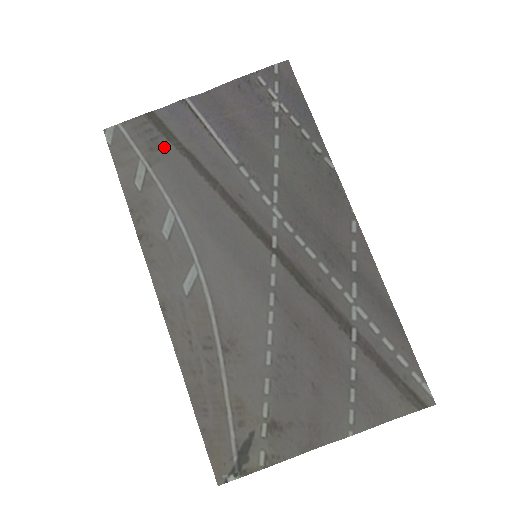
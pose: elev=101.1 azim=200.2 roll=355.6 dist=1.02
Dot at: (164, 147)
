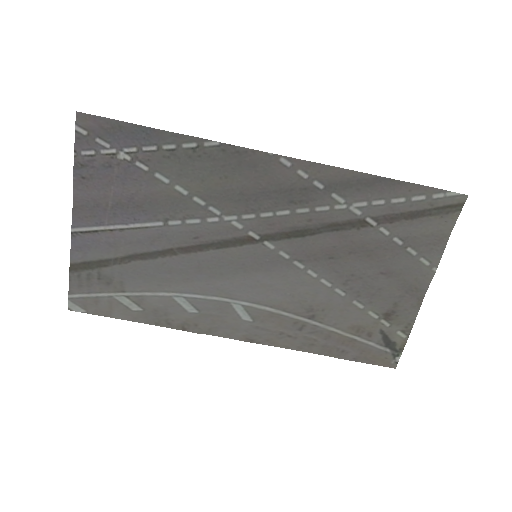
Dot at: (112, 273)
